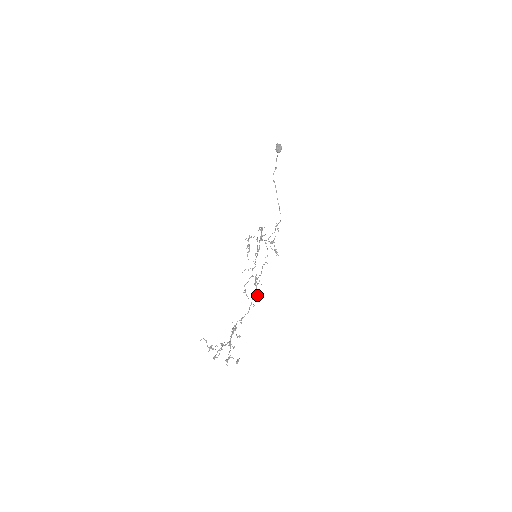
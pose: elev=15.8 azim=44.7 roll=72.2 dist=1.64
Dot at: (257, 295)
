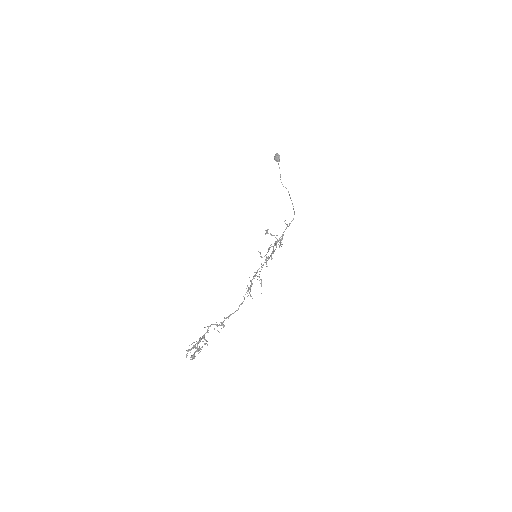
Dot at: (248, 288)
